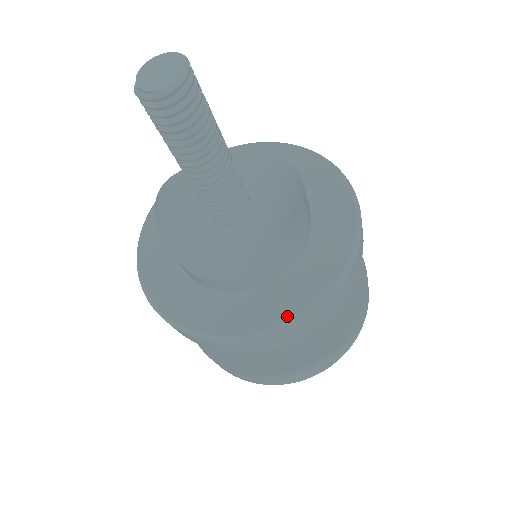
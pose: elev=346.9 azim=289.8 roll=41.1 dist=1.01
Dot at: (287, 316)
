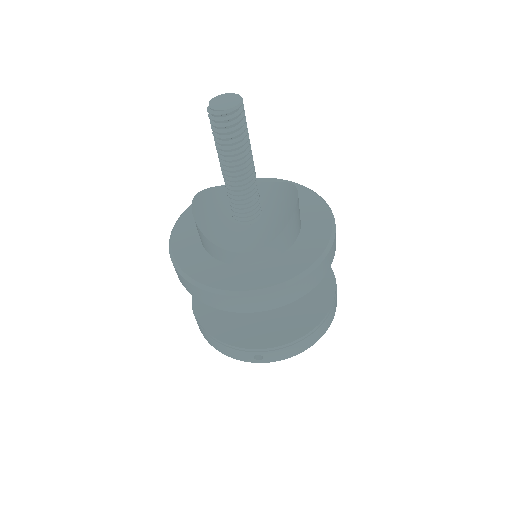
Dot at: (295, 273)
